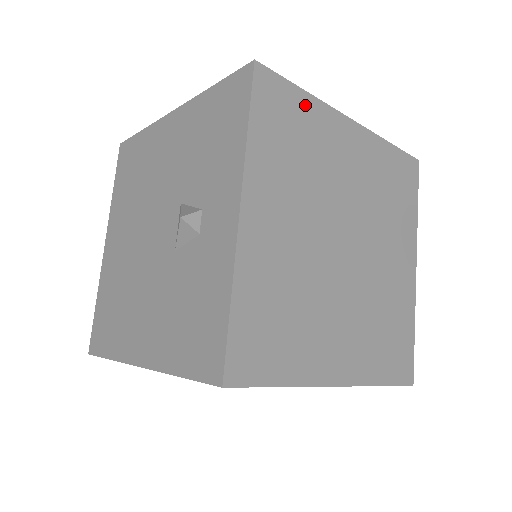
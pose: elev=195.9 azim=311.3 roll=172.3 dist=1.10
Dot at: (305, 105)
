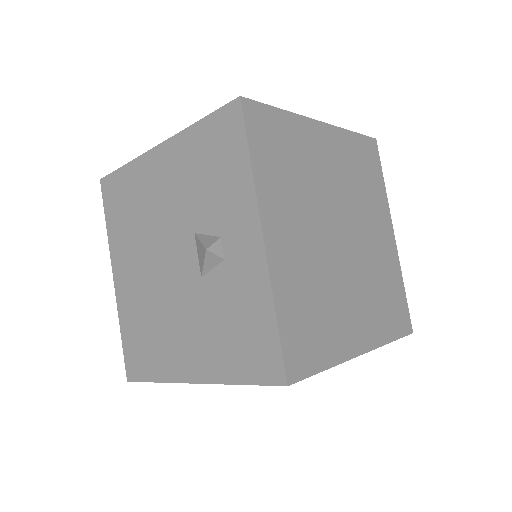
Dot at: (285, 123)
